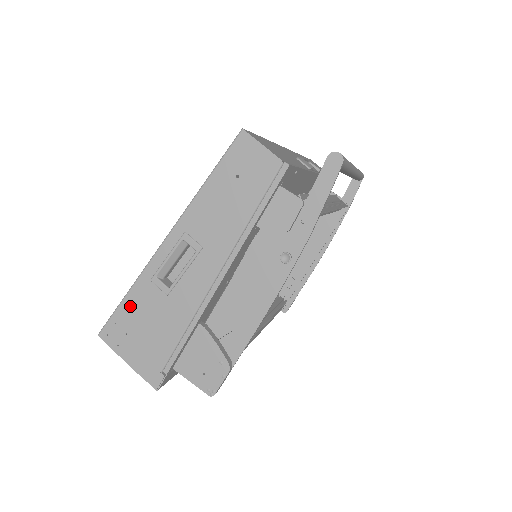
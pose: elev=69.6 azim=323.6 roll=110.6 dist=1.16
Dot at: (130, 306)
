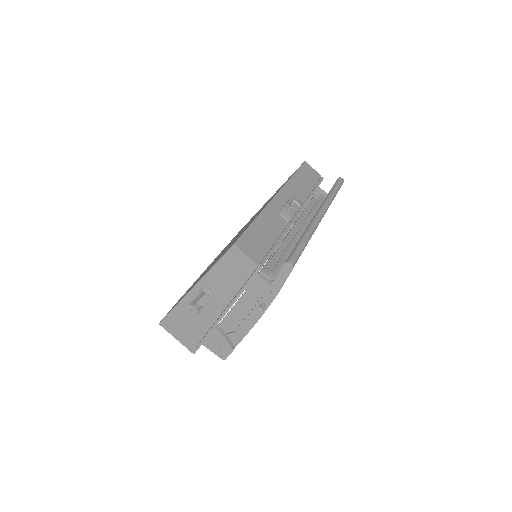
Dot at: (176, 315)
